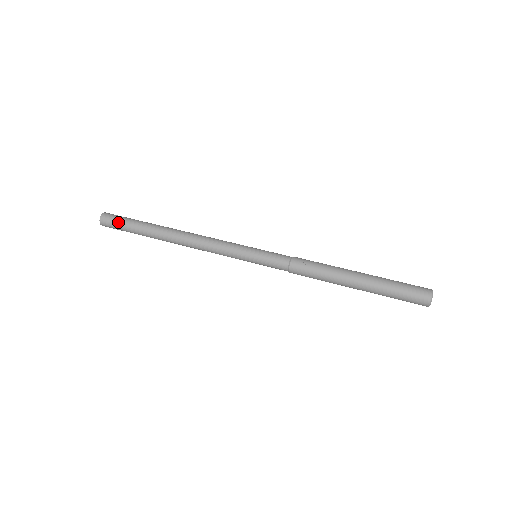
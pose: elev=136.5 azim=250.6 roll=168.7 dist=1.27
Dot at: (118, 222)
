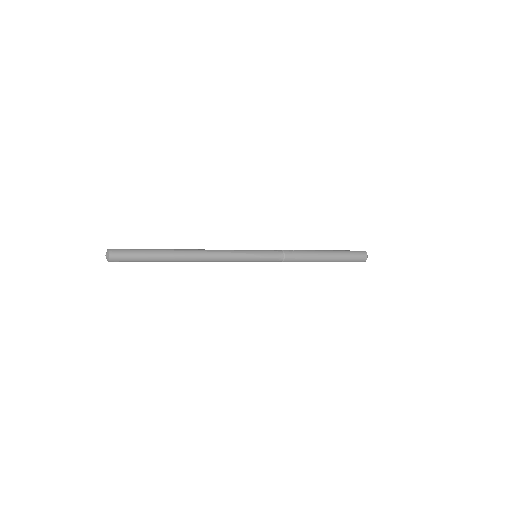
Dot at: (130, 254)
